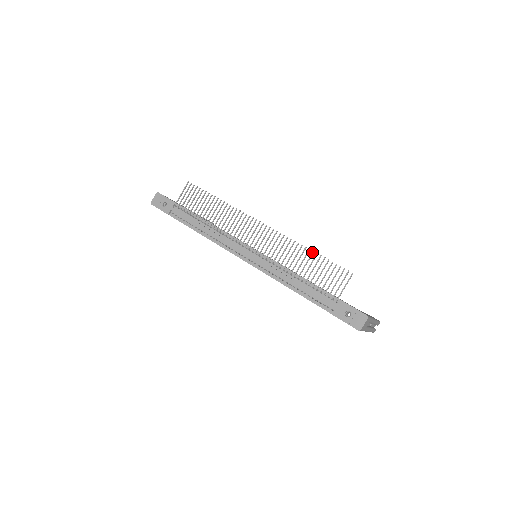
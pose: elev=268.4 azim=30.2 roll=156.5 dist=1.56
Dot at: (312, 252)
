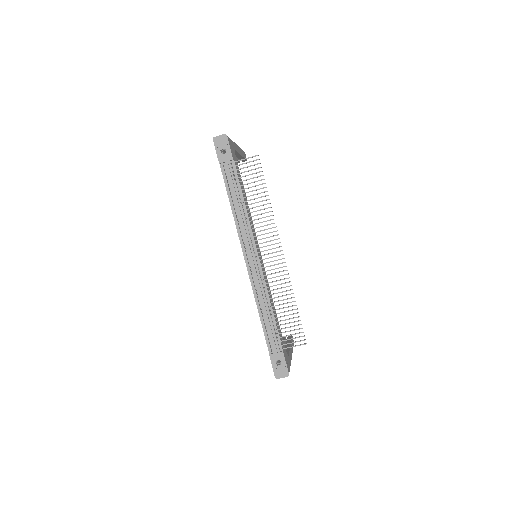
Dot at: (295, 305)
